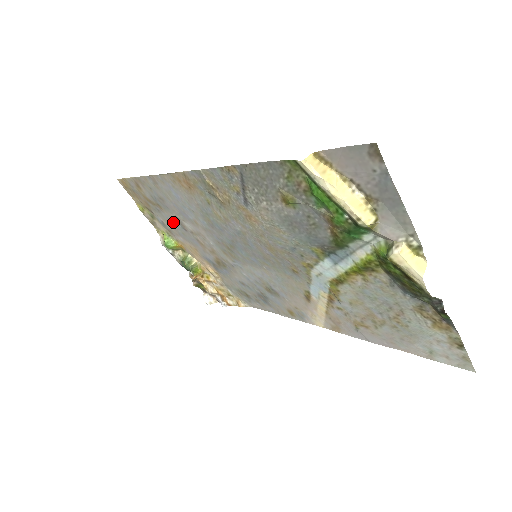
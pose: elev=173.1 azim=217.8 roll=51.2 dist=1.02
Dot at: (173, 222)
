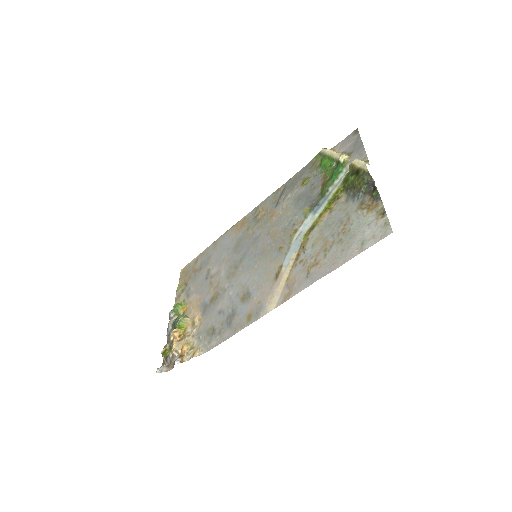
Dot at: (201, 278)
